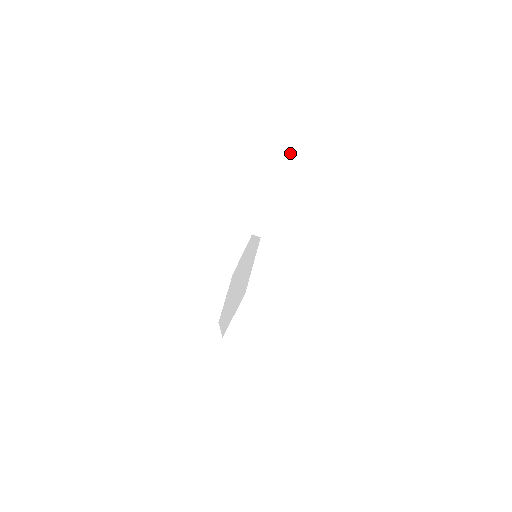
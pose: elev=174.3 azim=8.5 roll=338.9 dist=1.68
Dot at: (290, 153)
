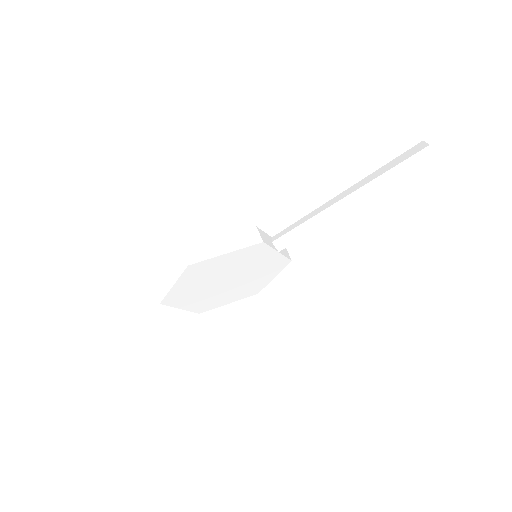
Dot at: (367, 179)
